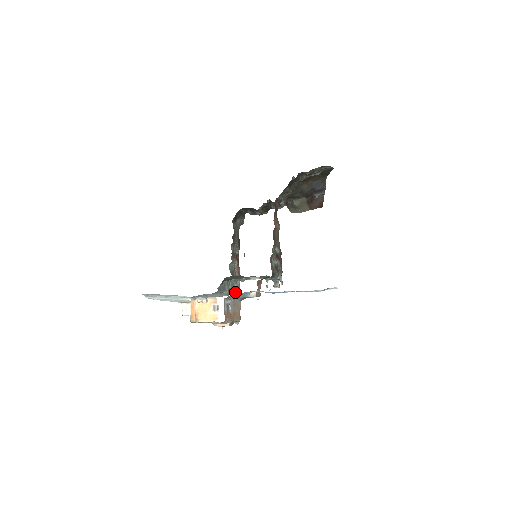
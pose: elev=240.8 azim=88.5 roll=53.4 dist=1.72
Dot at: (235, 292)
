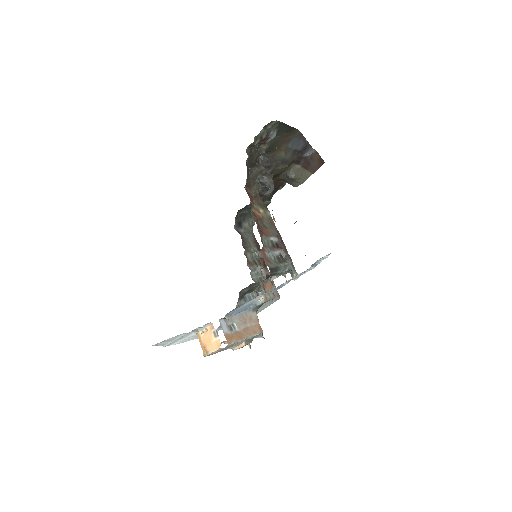
Dot at: (270, 300)
